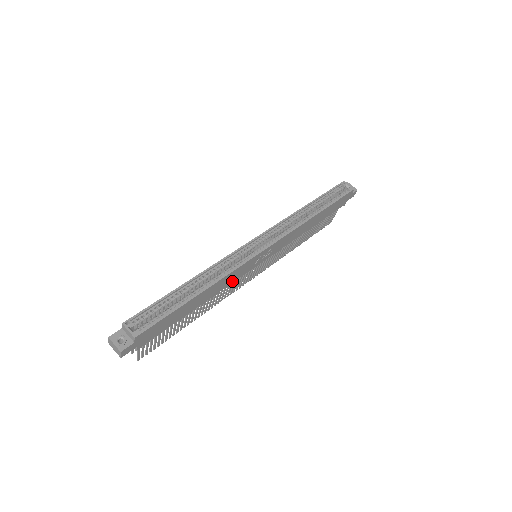
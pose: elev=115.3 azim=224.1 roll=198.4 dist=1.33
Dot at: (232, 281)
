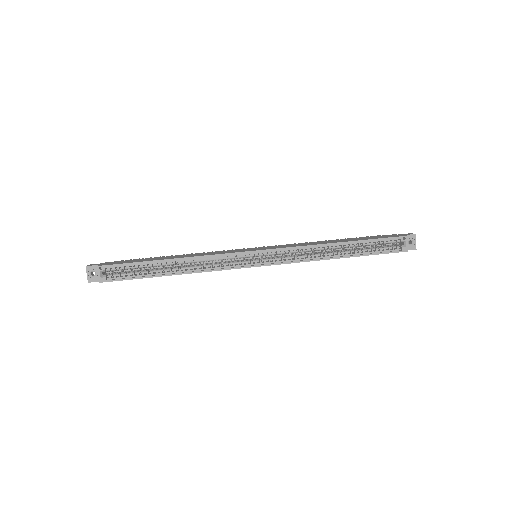
Dot at: occluded
